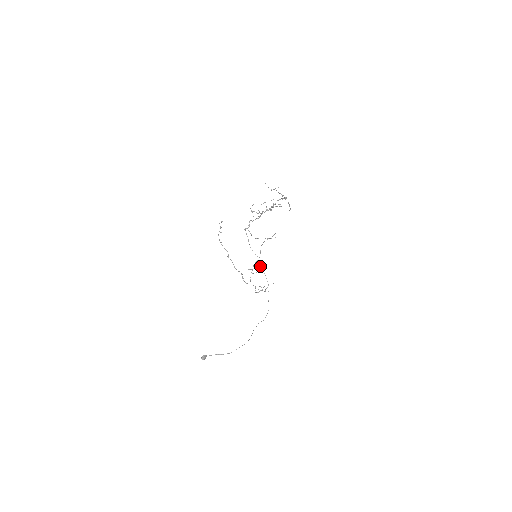
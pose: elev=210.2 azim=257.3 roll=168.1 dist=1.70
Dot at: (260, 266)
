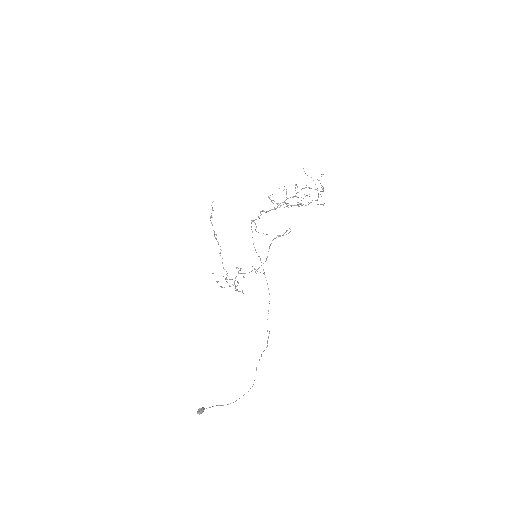
Dot at: occluded
